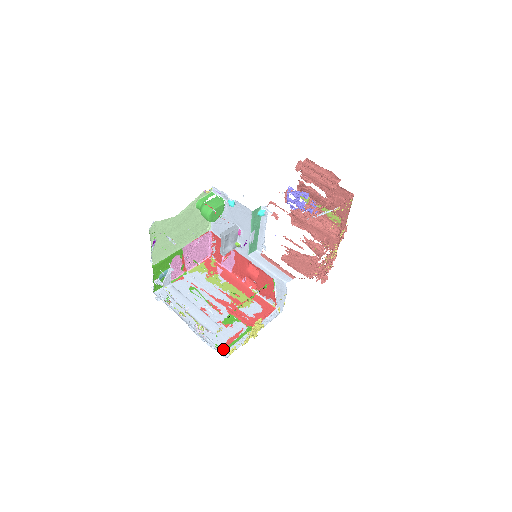
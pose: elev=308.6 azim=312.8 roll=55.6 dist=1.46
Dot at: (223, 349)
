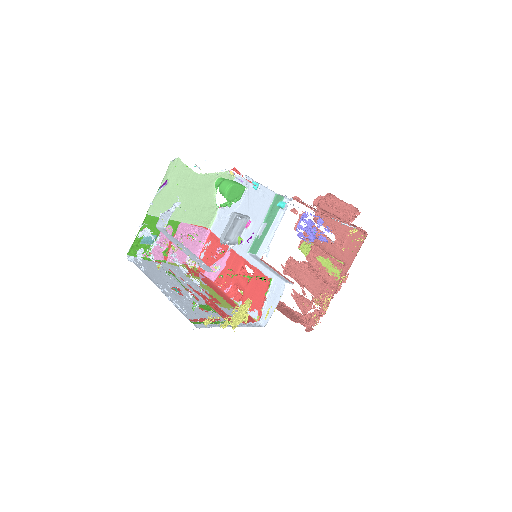
Dot at: (195, 321)
